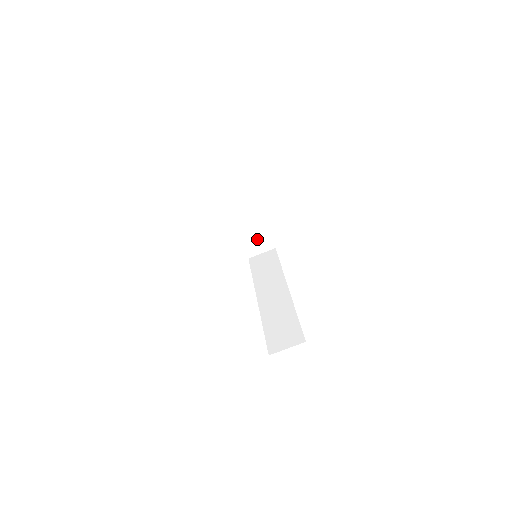
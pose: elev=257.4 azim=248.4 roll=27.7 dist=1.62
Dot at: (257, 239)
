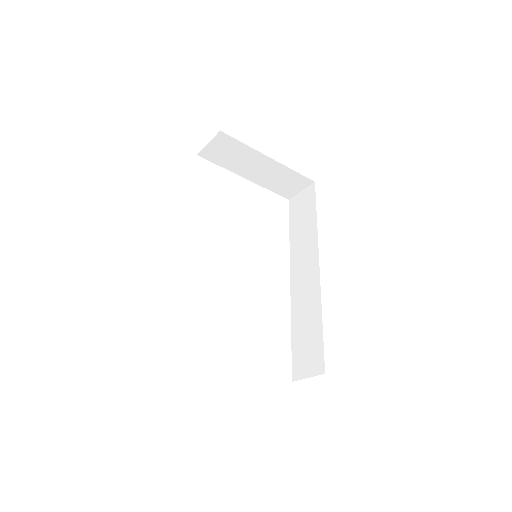
Dot at: (285, 181)
